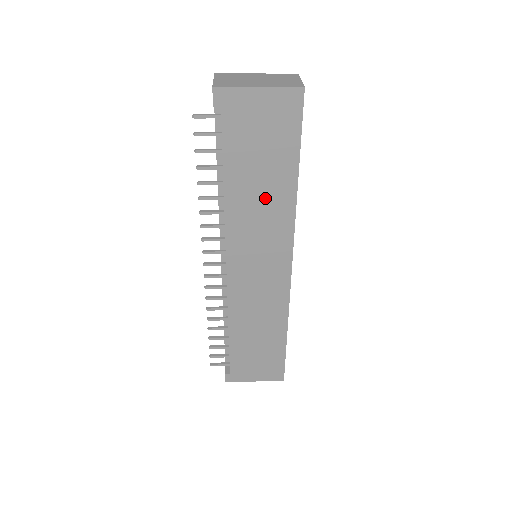
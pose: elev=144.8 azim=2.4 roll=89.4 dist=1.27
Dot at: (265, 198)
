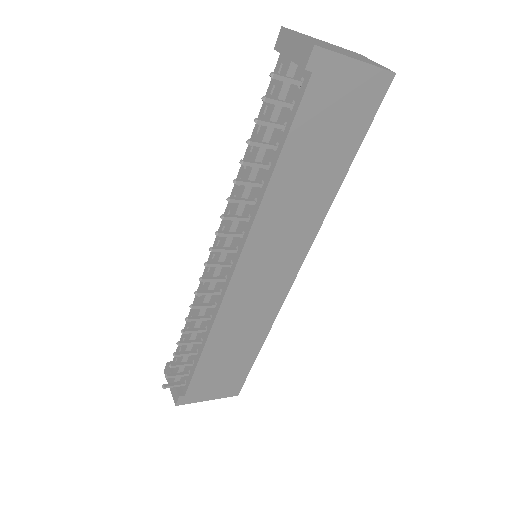
Dot at: (308, 191)
